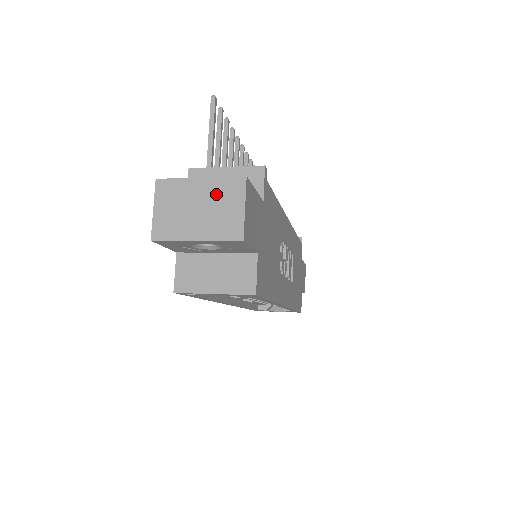
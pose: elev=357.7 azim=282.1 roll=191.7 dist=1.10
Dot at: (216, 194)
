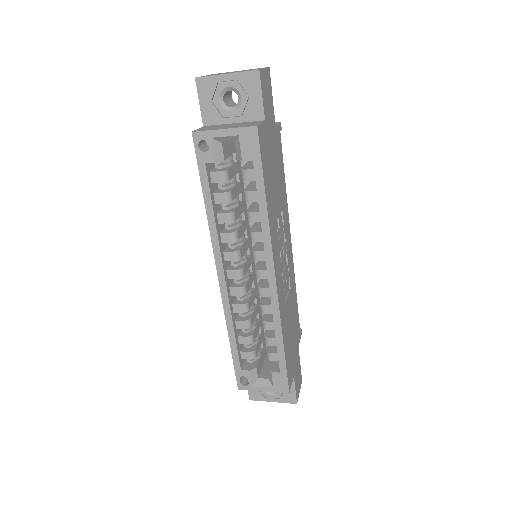
Dot at: occluded
